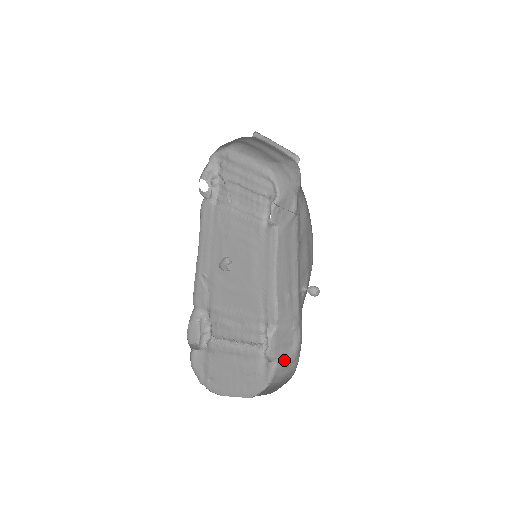
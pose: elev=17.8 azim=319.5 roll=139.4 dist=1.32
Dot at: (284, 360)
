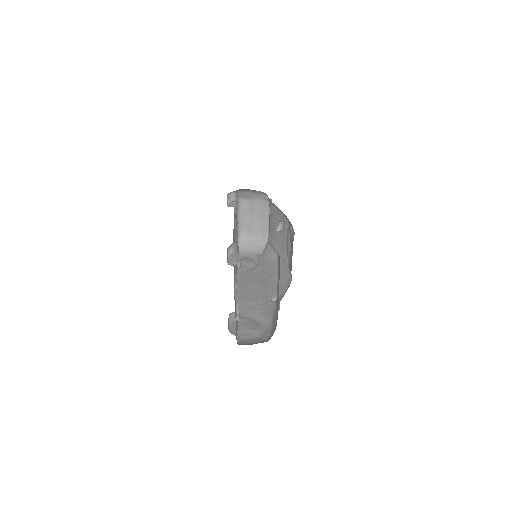
Dot at: (248, 337)
